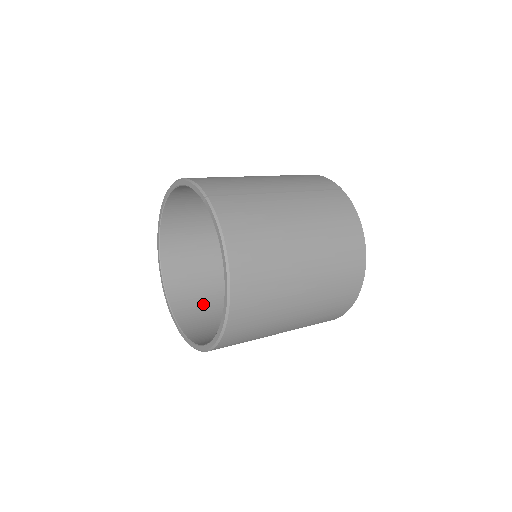
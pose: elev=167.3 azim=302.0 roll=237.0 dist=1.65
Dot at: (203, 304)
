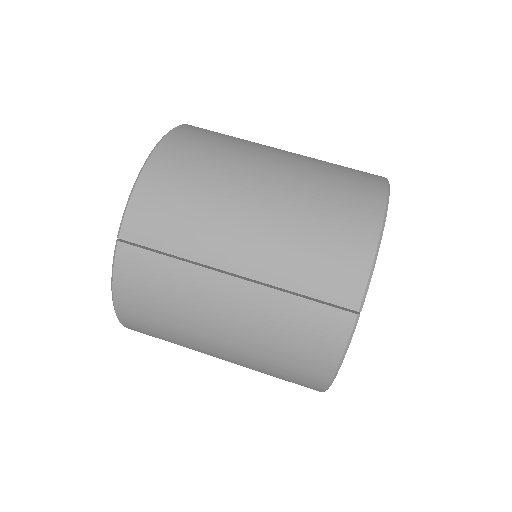
Dot at: occluded
